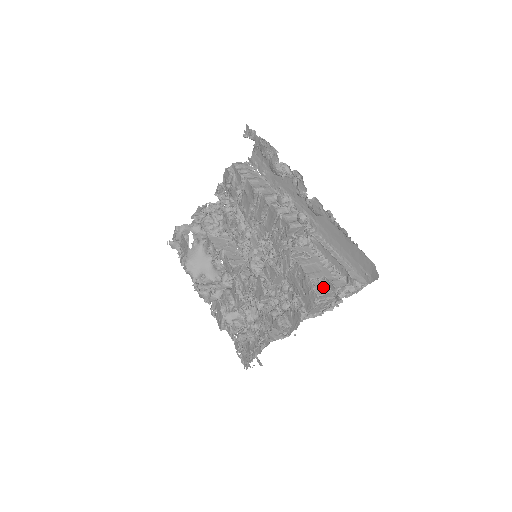
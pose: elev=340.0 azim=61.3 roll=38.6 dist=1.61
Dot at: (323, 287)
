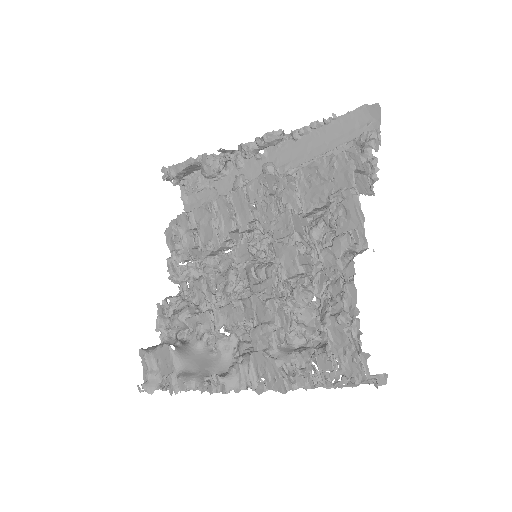
Dot at: occluded
